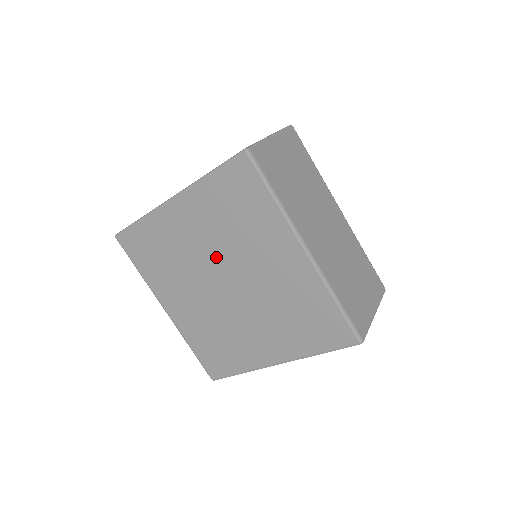
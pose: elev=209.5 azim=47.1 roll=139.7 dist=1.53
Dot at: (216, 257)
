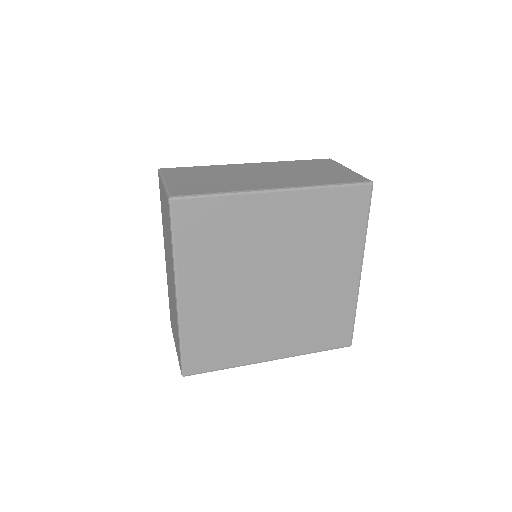
Dot at: (284, 257)
